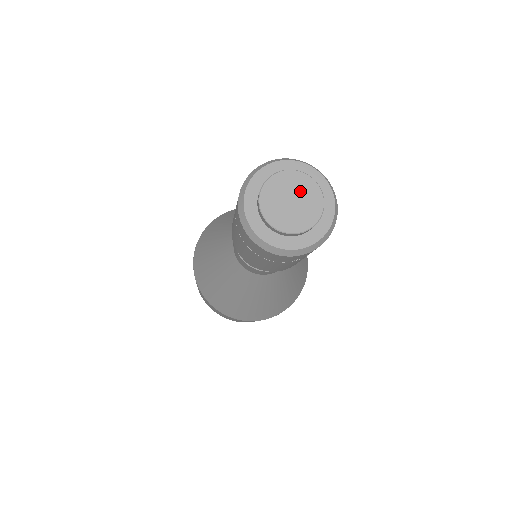
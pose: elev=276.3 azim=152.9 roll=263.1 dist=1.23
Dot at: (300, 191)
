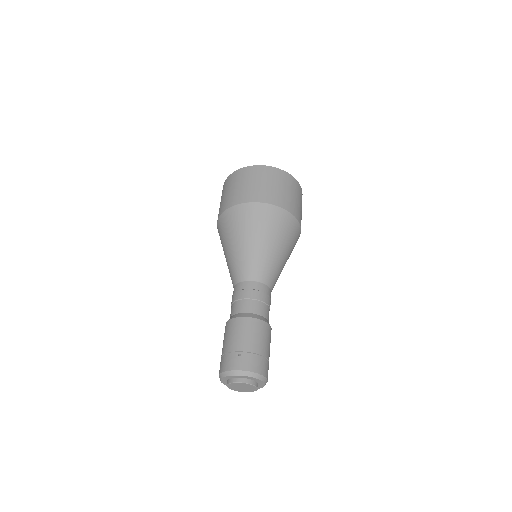
Dot at: (240, 386)
